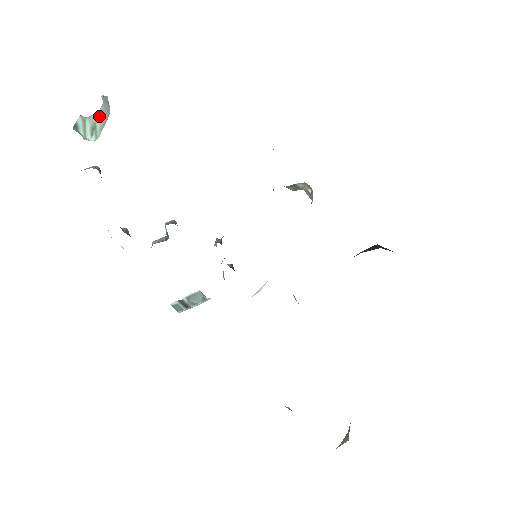
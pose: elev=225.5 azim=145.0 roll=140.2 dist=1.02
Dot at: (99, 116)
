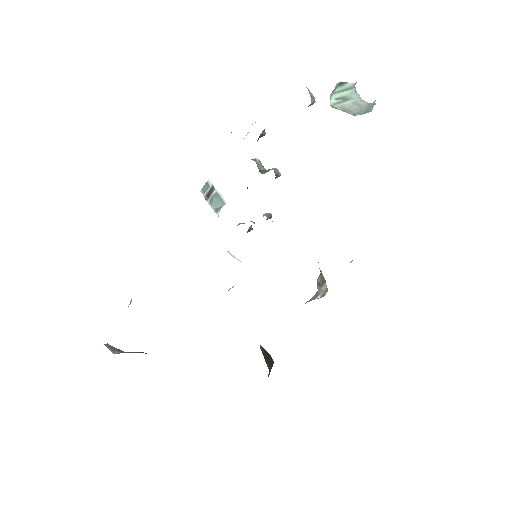
Dot at: (357, 102)
